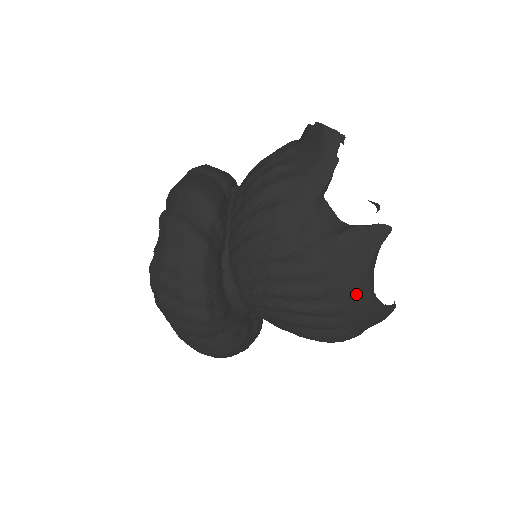
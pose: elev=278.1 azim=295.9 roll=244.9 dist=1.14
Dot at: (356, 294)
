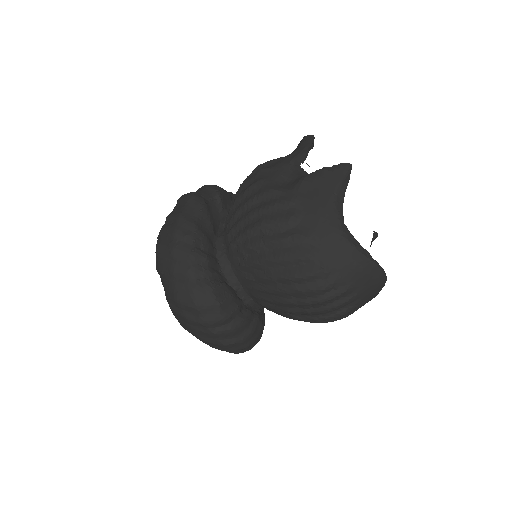
Dot at: (325, 219)
